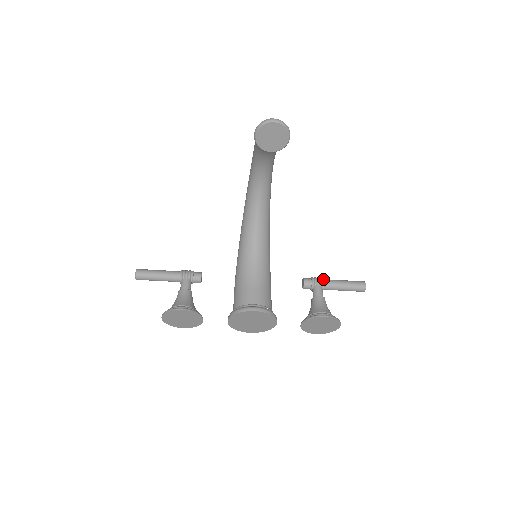
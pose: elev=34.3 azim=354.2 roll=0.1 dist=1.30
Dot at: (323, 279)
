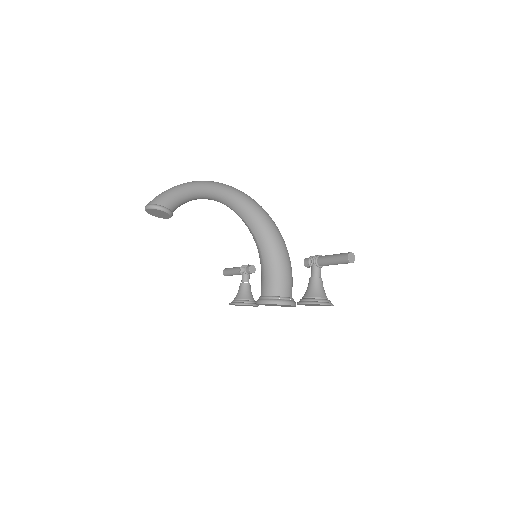
Dot at: (315, 258)
